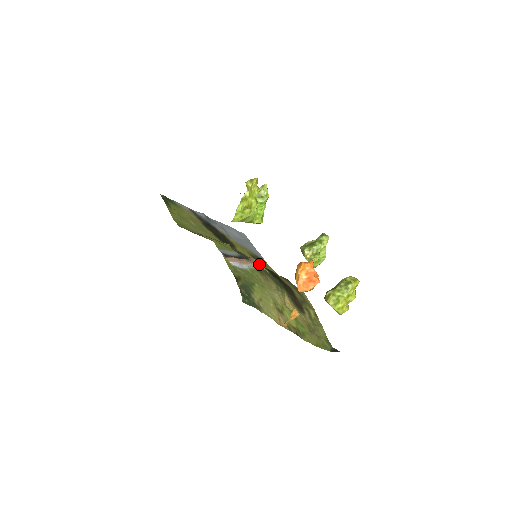
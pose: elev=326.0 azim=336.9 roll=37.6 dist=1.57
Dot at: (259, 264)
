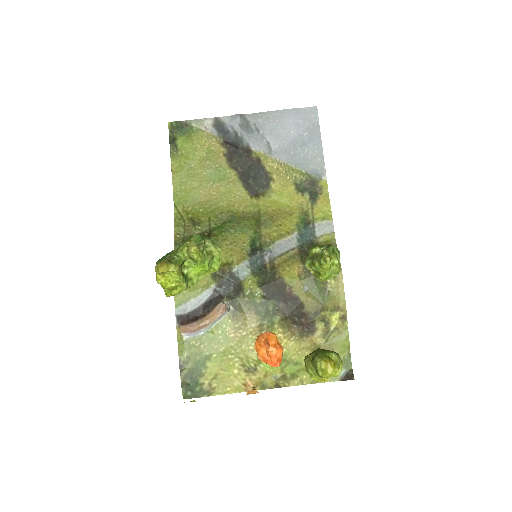
Dot at: (256, 274)
